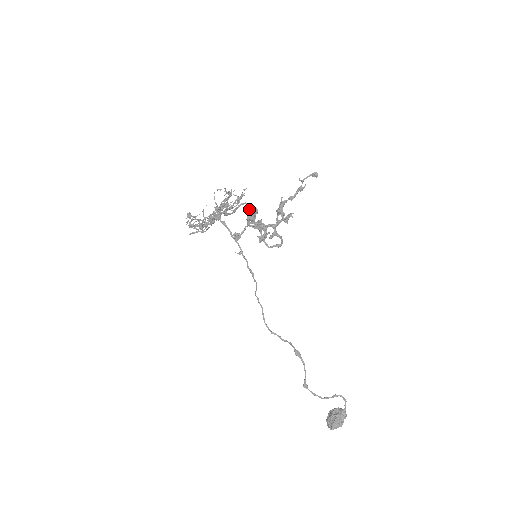
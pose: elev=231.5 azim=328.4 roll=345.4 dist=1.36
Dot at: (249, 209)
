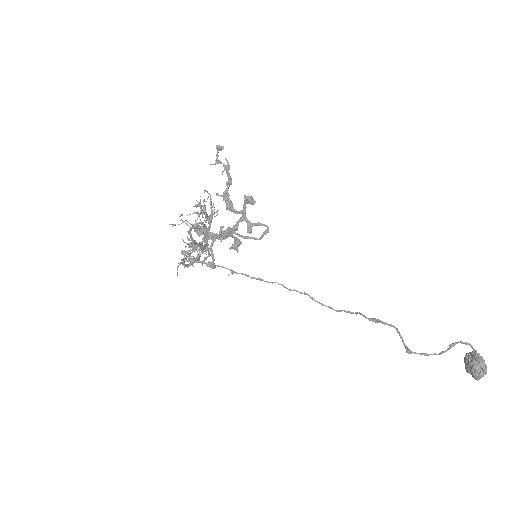
Dot at: (201, 228)
